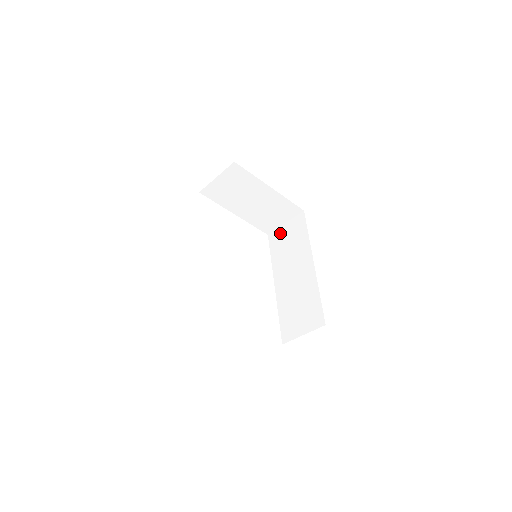
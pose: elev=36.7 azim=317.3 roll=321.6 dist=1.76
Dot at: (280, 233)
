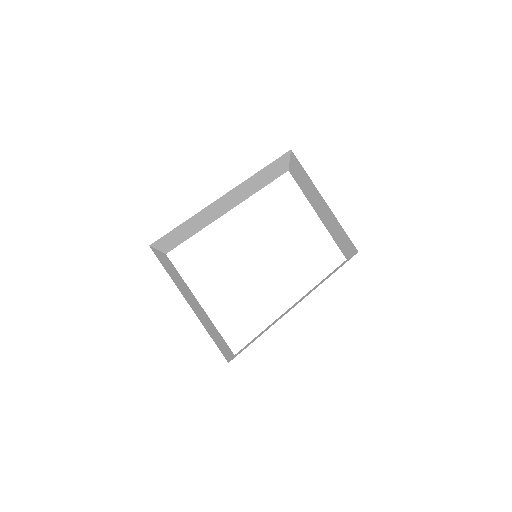
Dot at: occluded
